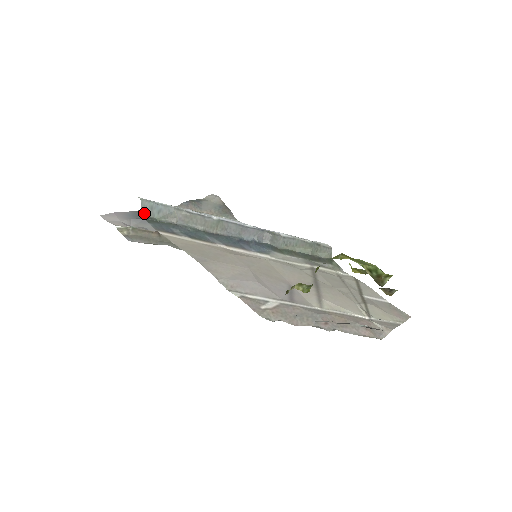
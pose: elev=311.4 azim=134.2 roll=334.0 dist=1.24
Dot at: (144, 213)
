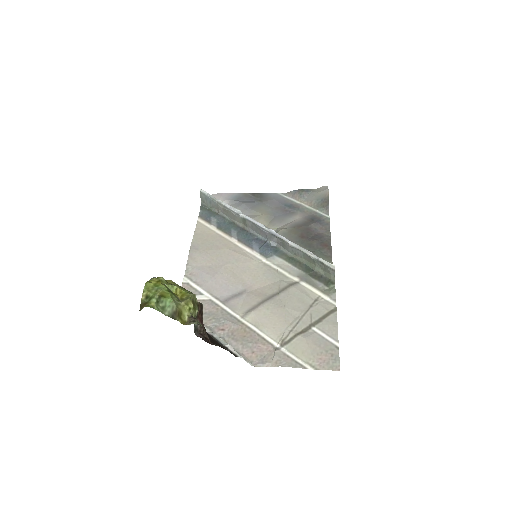
Dot at: (203, 202)
